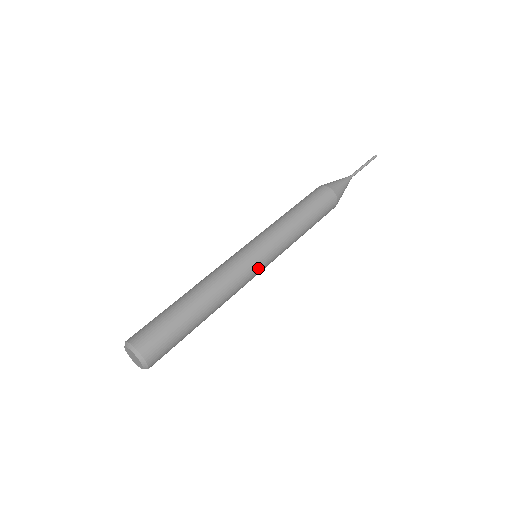
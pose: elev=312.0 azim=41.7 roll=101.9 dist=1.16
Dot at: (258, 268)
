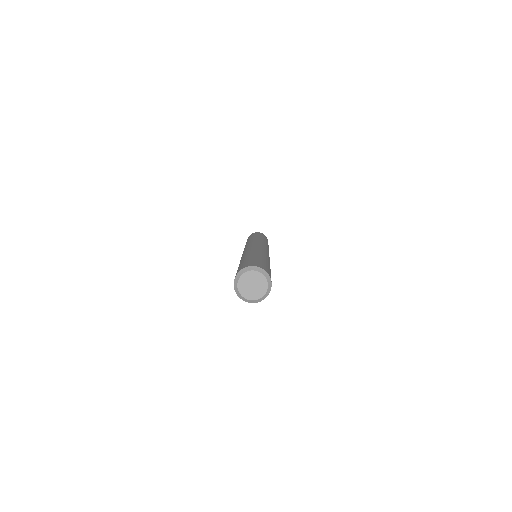
Dot at: occluded
